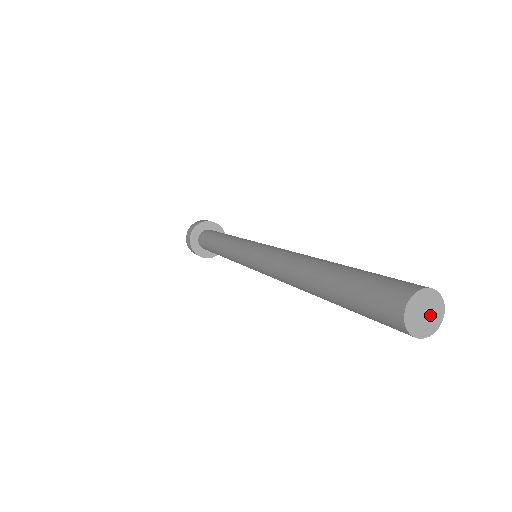
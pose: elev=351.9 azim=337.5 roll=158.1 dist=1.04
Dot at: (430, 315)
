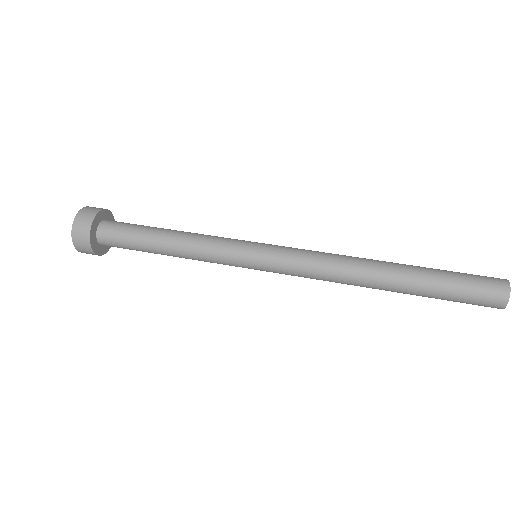
Dot at: occluded
